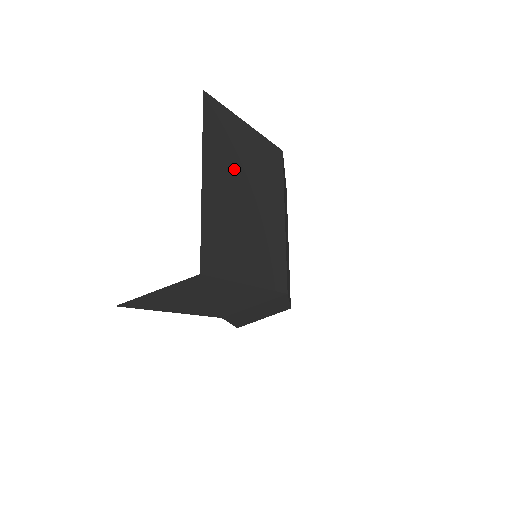
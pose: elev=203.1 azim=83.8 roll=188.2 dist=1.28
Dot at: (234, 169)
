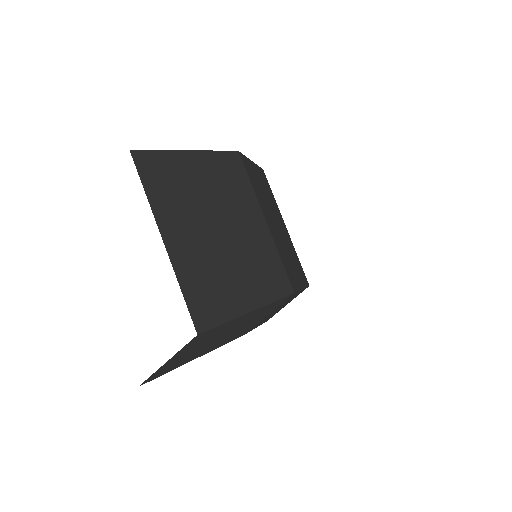
Dot at: (193, 208)
